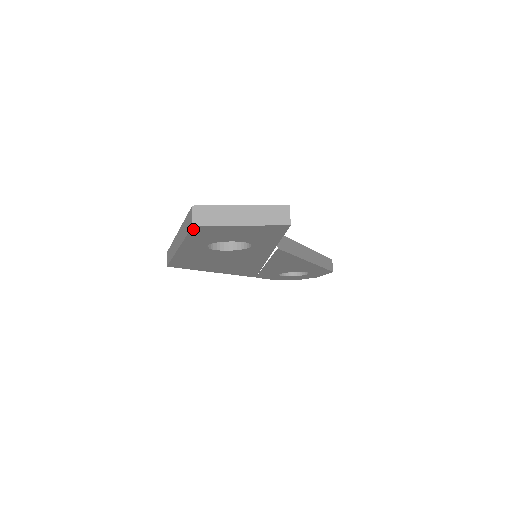
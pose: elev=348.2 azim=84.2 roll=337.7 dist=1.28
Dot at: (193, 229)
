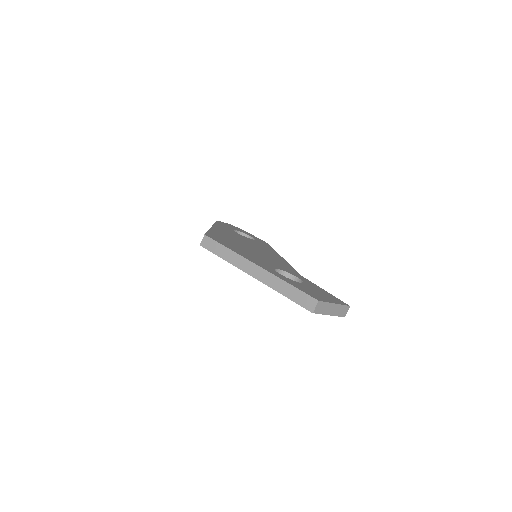
Dot at: (307, 309)
